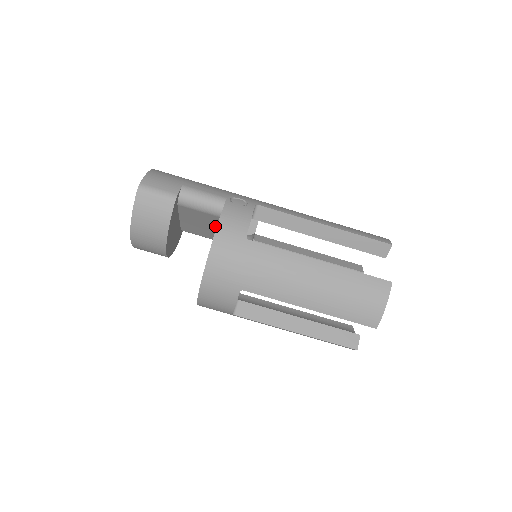
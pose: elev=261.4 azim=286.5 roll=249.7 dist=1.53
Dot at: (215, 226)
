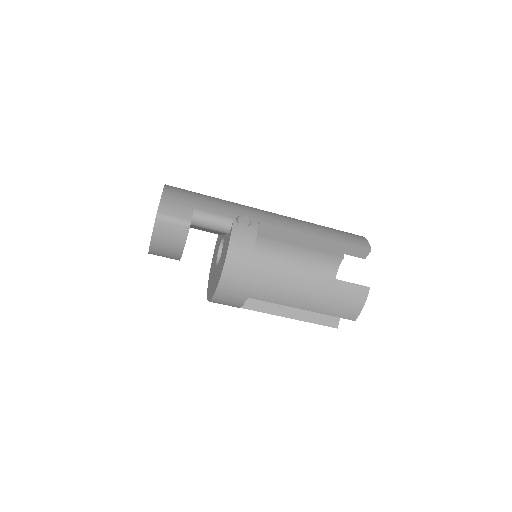
Dot at: (220, 233)
